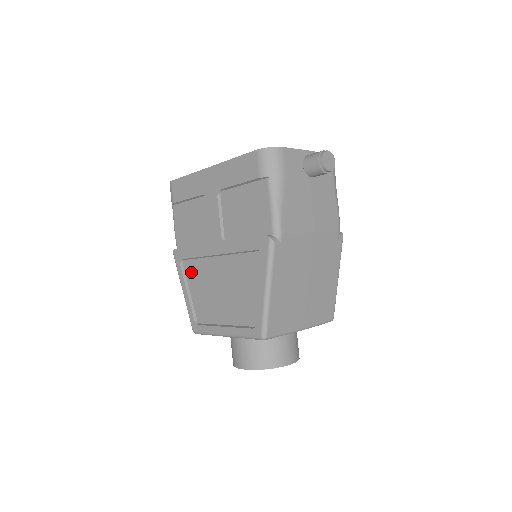
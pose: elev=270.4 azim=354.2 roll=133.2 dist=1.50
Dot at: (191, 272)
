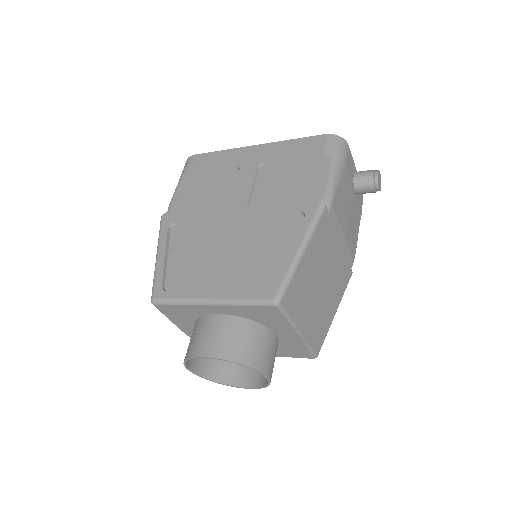
Dot at: (181, 236)
